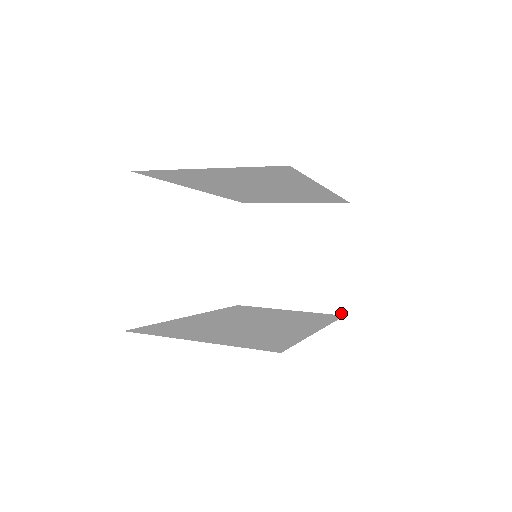
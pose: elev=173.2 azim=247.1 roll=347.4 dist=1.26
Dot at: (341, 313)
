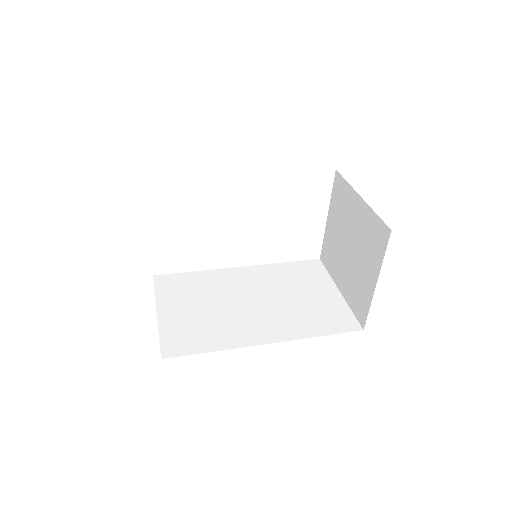
Dot at: (362, 326)
